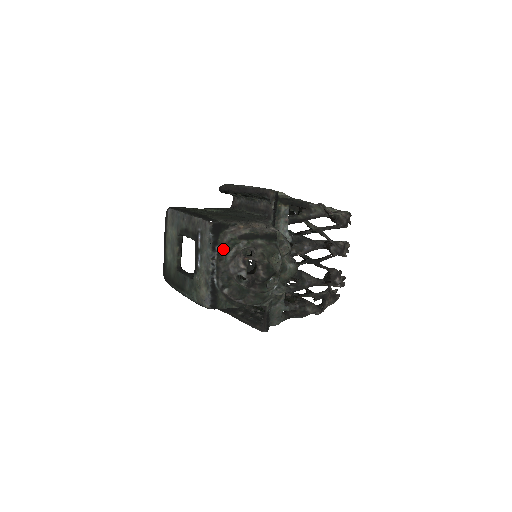
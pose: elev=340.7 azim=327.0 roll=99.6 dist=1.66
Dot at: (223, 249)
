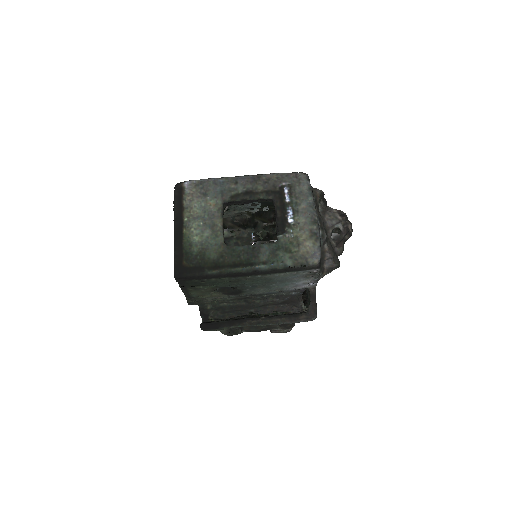
Dot at: (317, 202)
